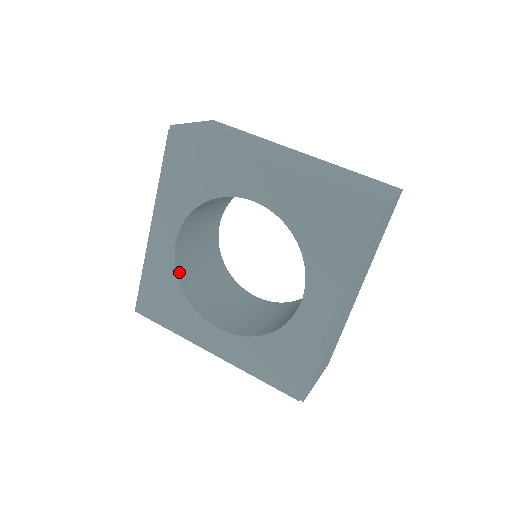
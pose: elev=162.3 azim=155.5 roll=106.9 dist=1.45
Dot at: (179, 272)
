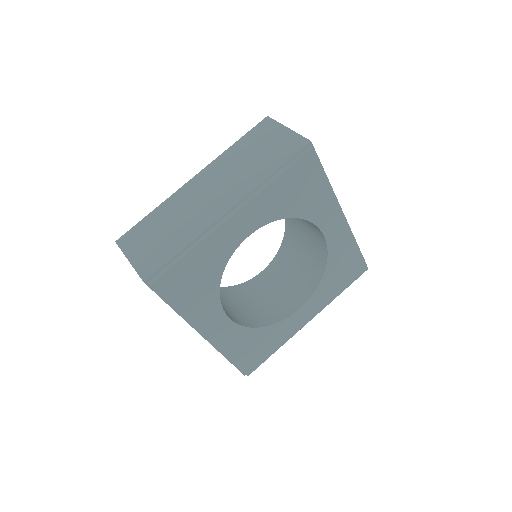
Dot at: (225, 261)
